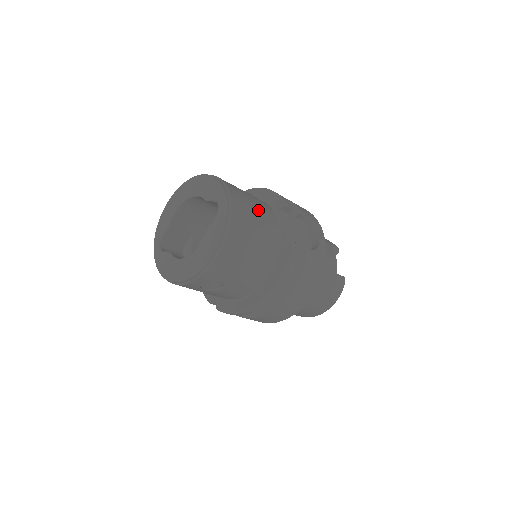
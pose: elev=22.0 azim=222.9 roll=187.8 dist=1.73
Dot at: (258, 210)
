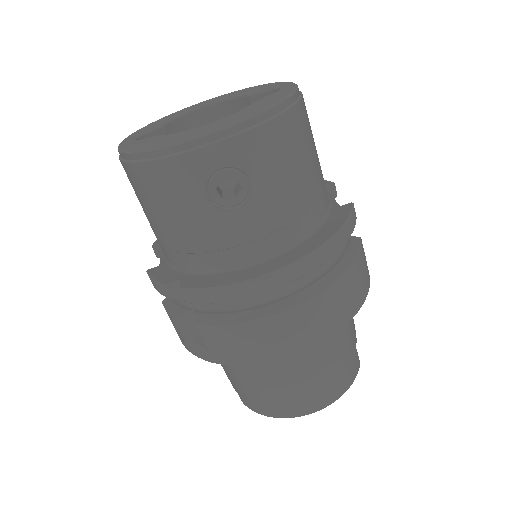
Dot at: occluded
